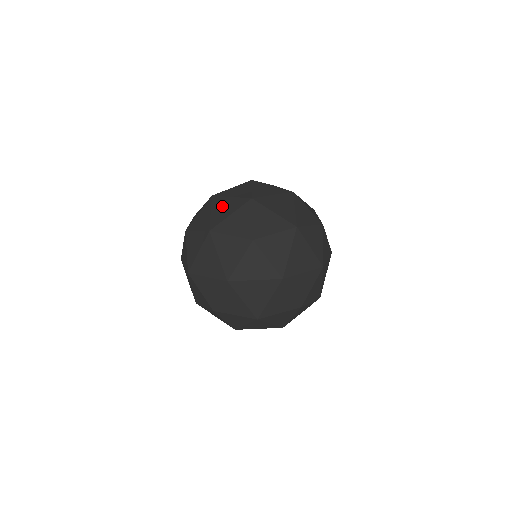
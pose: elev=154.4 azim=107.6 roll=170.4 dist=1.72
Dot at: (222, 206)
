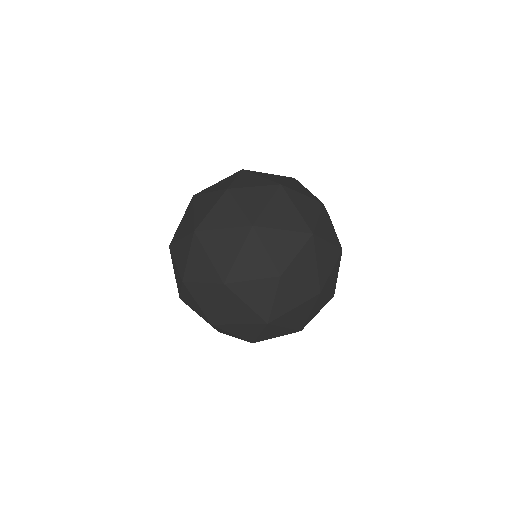
Dot at: occluded
